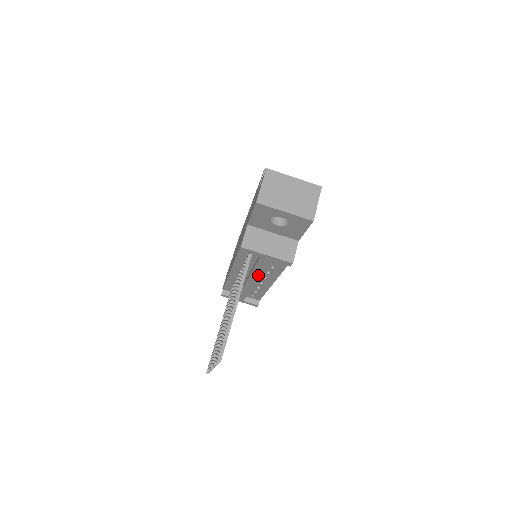
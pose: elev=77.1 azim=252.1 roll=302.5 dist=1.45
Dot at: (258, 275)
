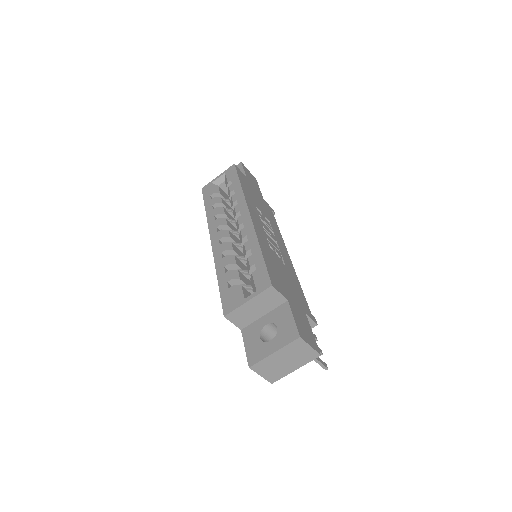
Dot at: occluded
